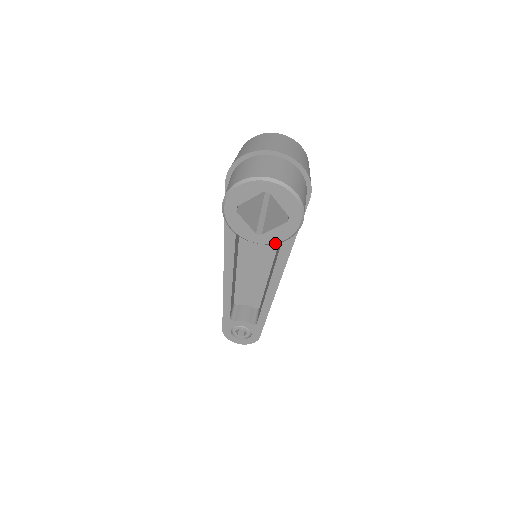
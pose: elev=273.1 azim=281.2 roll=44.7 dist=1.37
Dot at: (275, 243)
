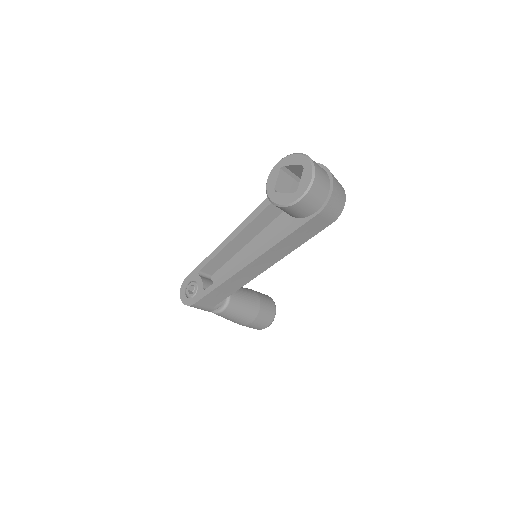
Dot at: (275, 204)
